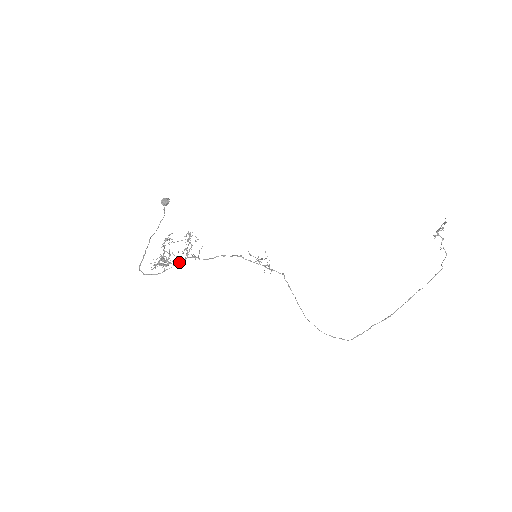
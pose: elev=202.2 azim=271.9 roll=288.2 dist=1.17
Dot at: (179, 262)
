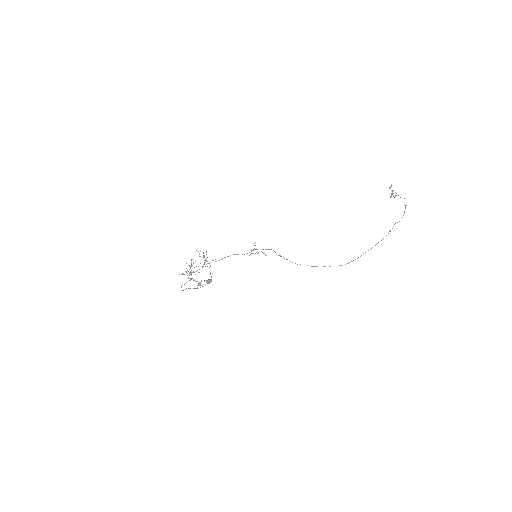
Dot at: occluded
